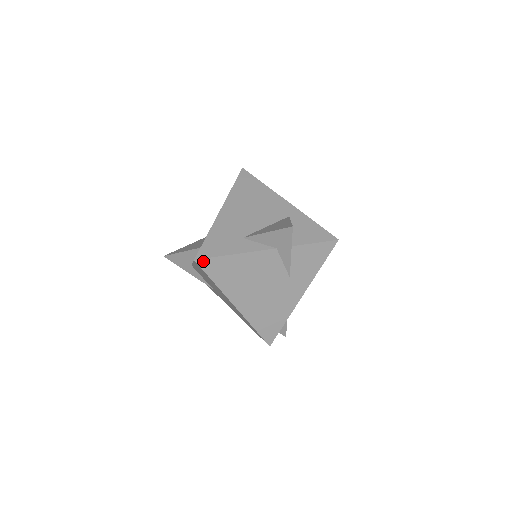
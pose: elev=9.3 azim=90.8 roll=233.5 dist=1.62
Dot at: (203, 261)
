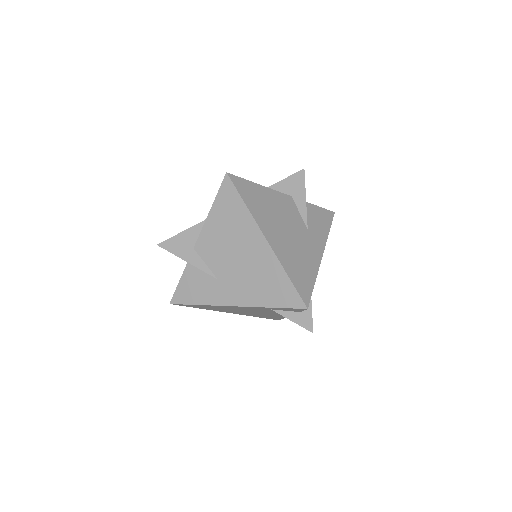
Dot at: (234, 177)
